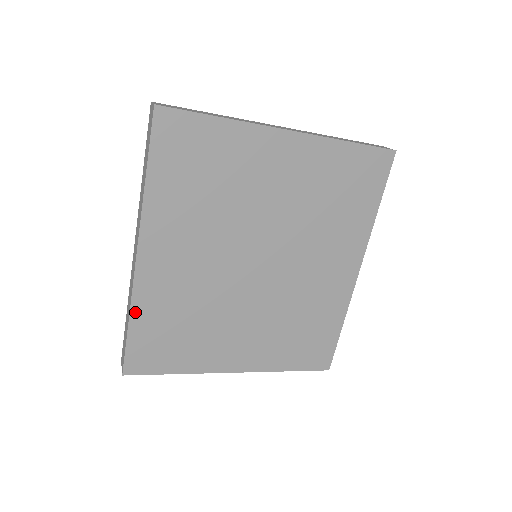
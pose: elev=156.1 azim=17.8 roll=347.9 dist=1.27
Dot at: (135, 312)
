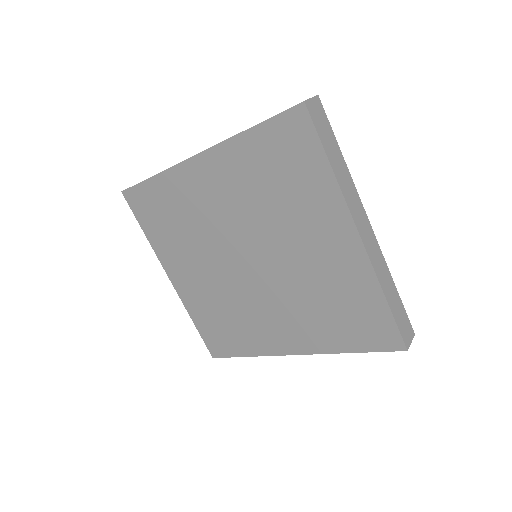
Dot at: (161, 177)
